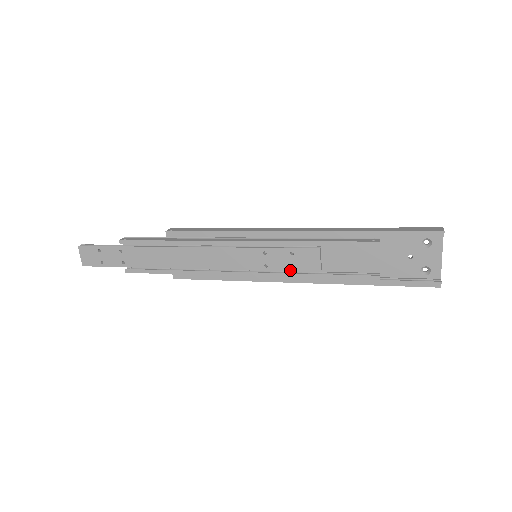
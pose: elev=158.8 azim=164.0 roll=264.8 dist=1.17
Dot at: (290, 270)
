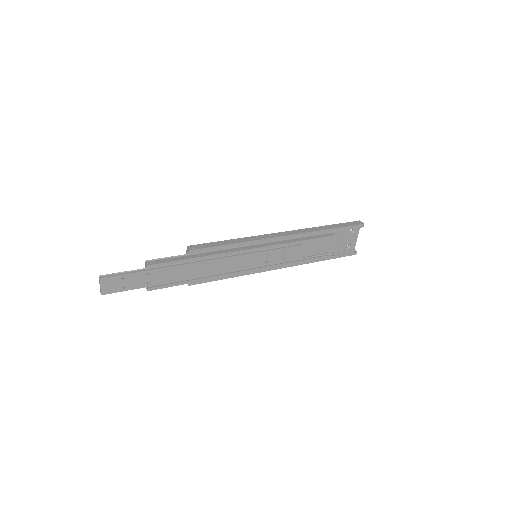
Dot at: (282, 262)
